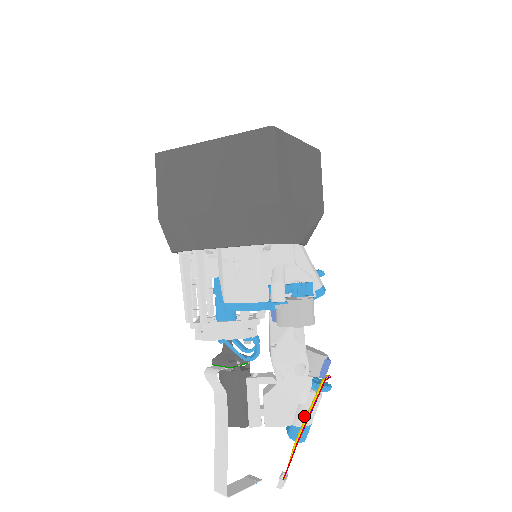
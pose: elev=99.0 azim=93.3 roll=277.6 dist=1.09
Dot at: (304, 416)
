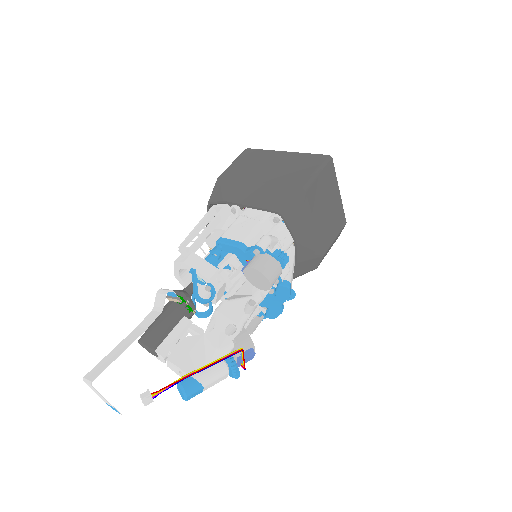
Dot at: (204, 372)
